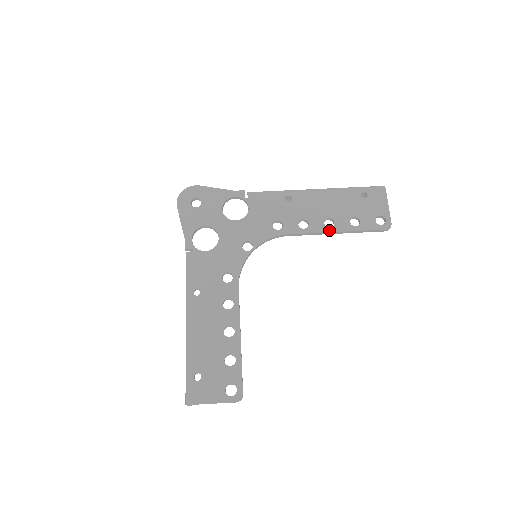
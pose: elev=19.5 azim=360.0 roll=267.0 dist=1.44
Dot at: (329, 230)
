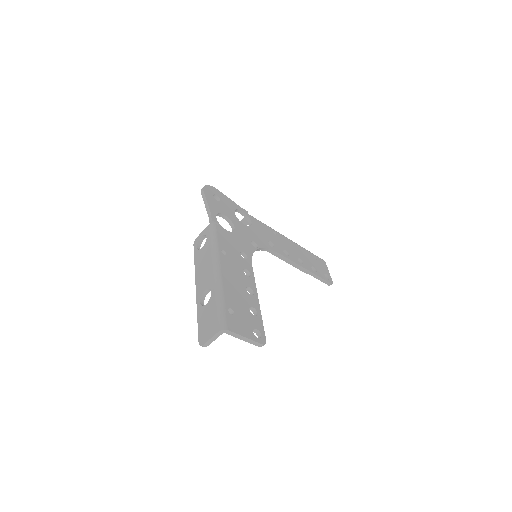
Dot at: (301, 265)
